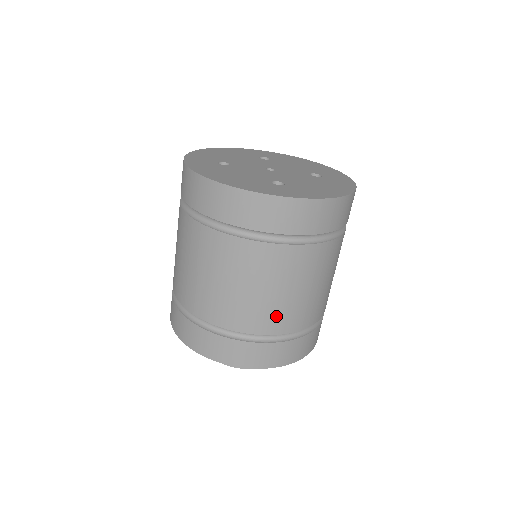
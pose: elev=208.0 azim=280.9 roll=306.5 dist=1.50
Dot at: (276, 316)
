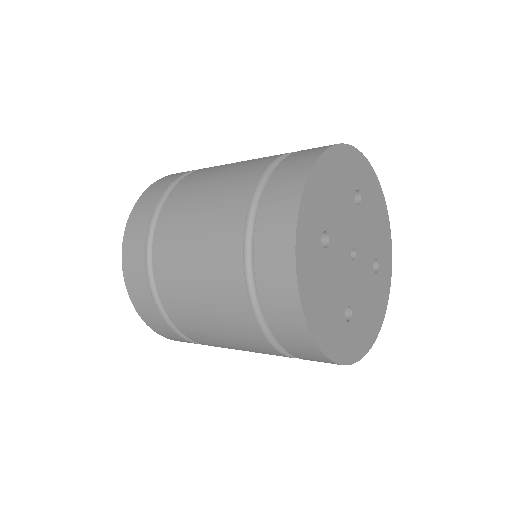
Dot at: occluded
